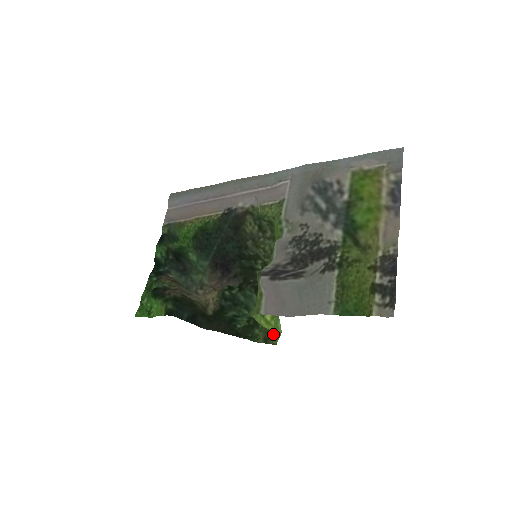
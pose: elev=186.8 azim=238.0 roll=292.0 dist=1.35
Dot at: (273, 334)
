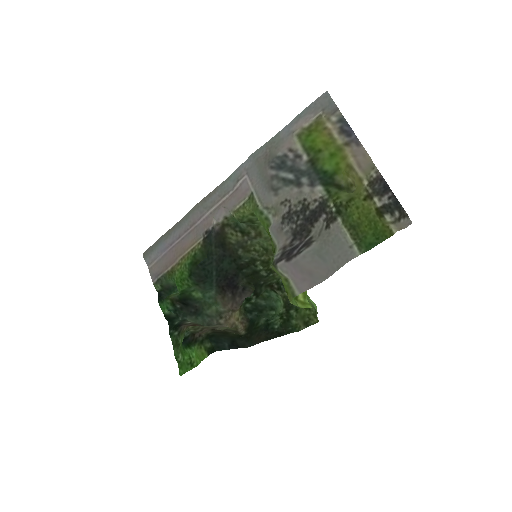
Dot at: (309, 315)
